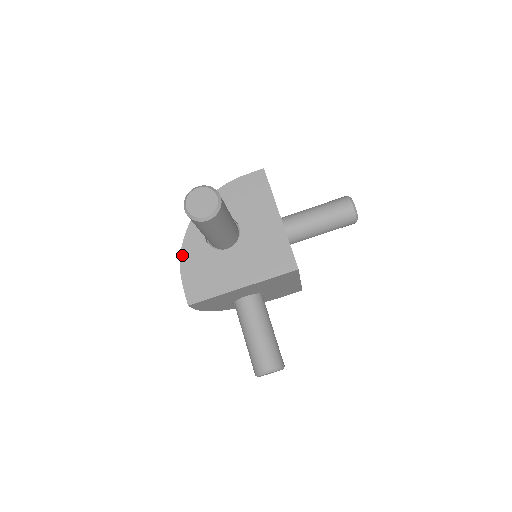
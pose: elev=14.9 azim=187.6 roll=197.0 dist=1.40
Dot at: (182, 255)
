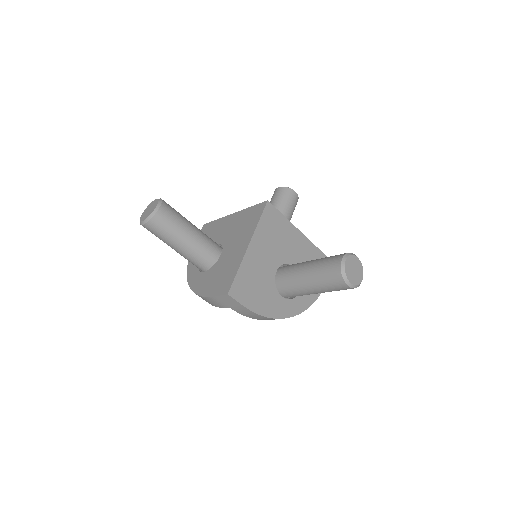
Dot at: (198, 293)
